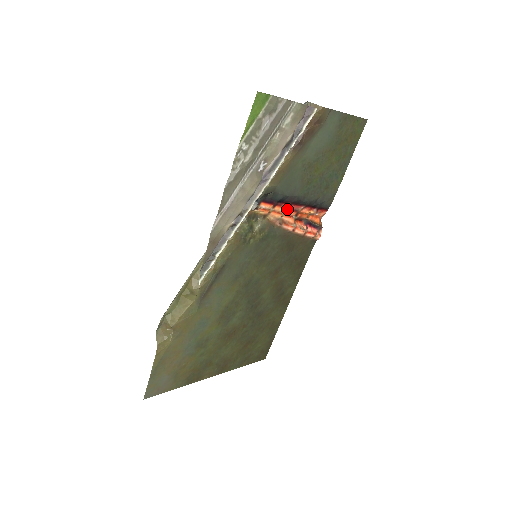
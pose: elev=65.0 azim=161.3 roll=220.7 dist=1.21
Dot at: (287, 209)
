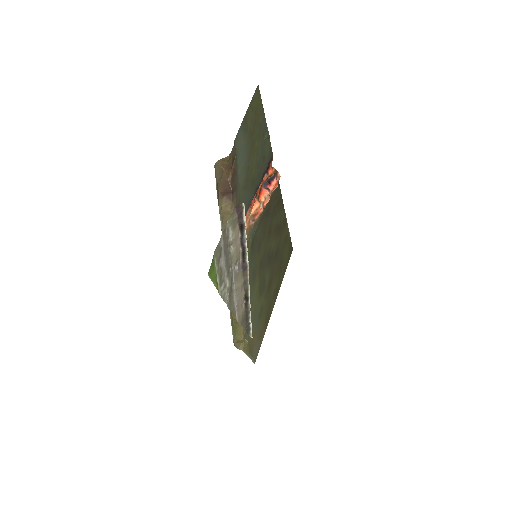
Dot at: (250, 208)
